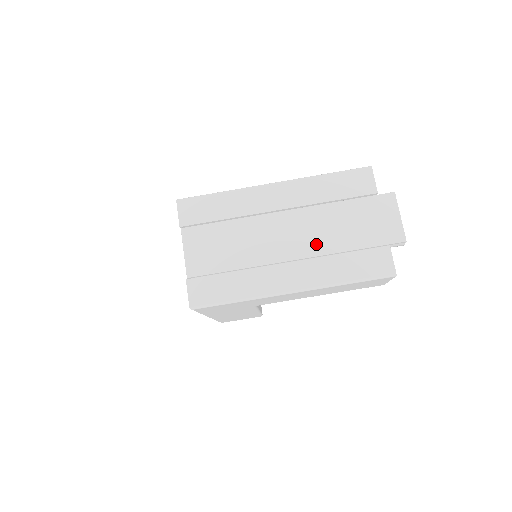
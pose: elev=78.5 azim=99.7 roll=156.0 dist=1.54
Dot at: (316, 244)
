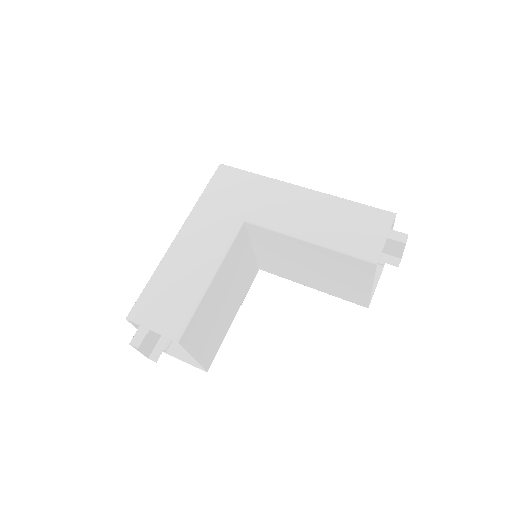
Dot at: occluded
